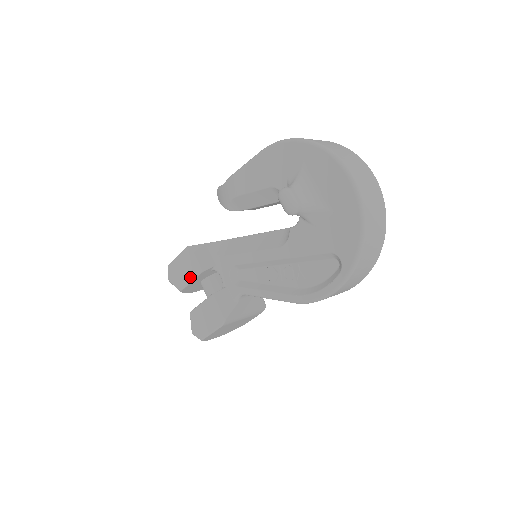
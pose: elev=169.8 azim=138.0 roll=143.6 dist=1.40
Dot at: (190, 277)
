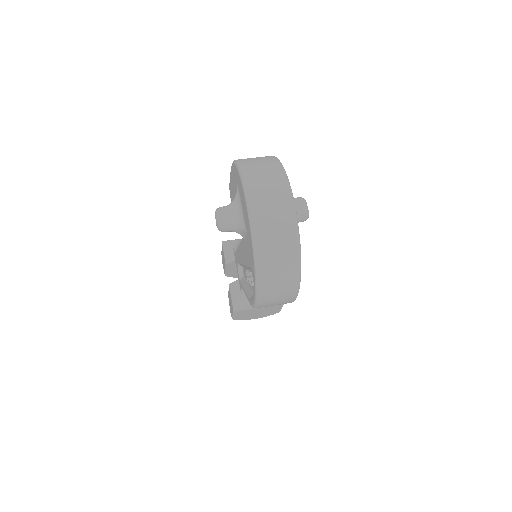
Dot at: occluded
